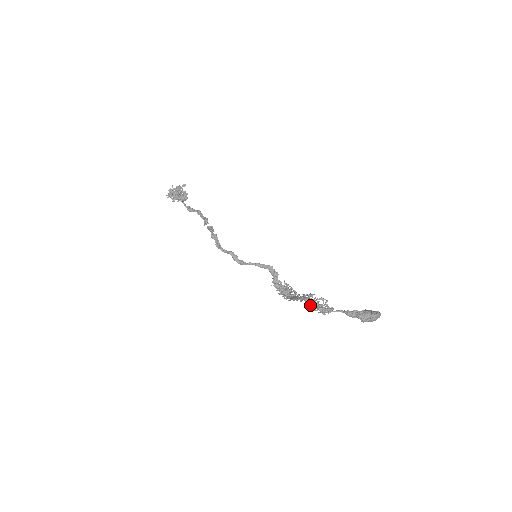
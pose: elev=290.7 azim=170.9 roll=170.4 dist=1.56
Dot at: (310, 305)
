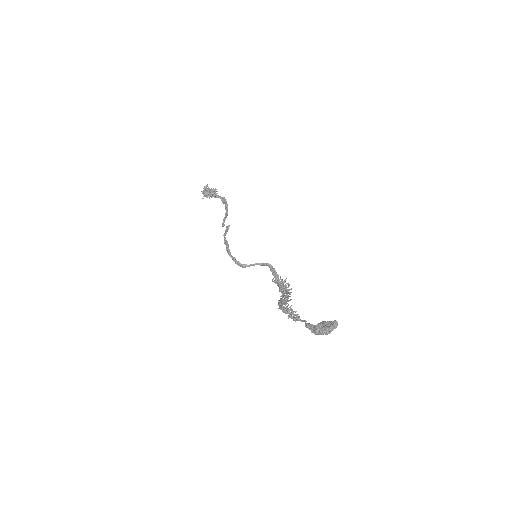
Dot at: (285, 312)
